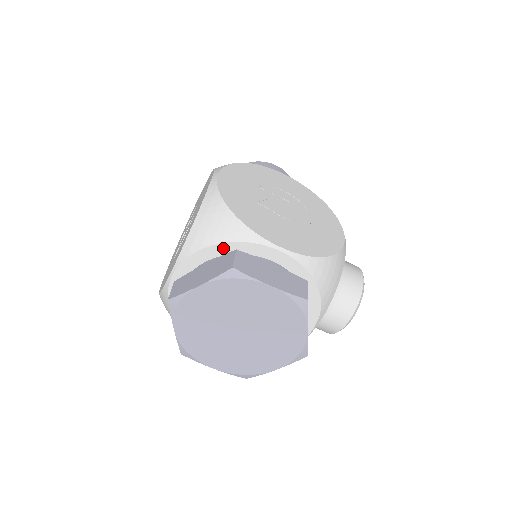
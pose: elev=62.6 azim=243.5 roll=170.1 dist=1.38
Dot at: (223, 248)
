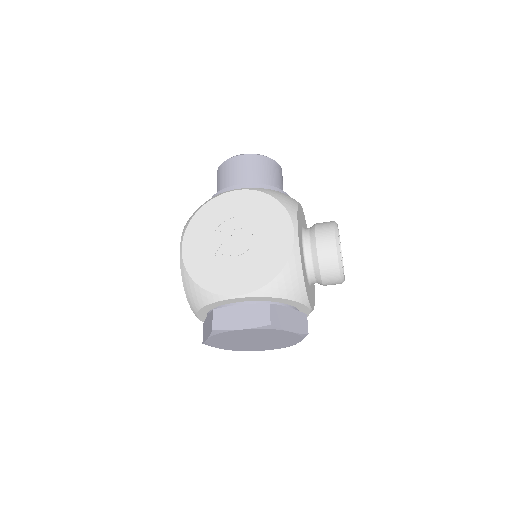
Dot at: (208, 307)
